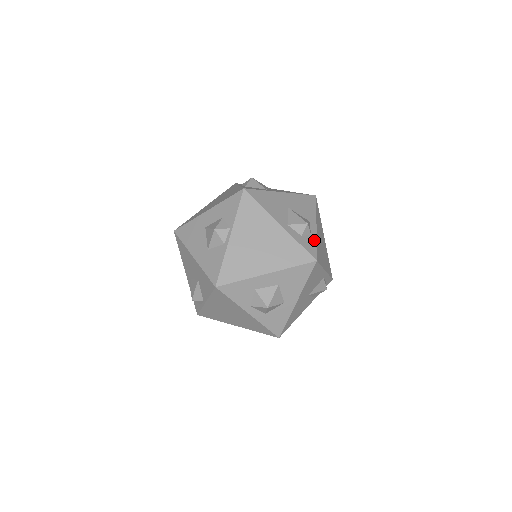
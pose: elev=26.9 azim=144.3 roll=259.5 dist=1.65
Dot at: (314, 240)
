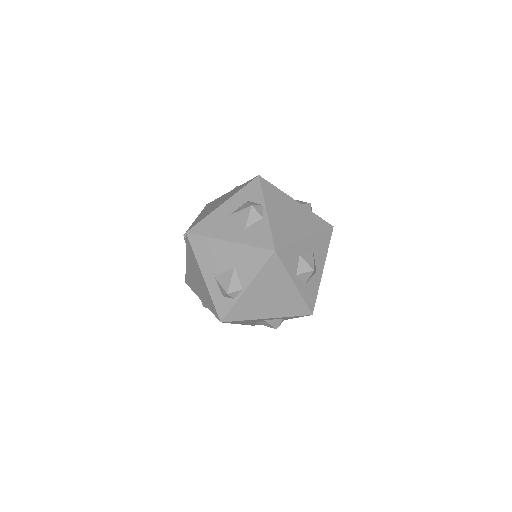
Dot at: occluded
